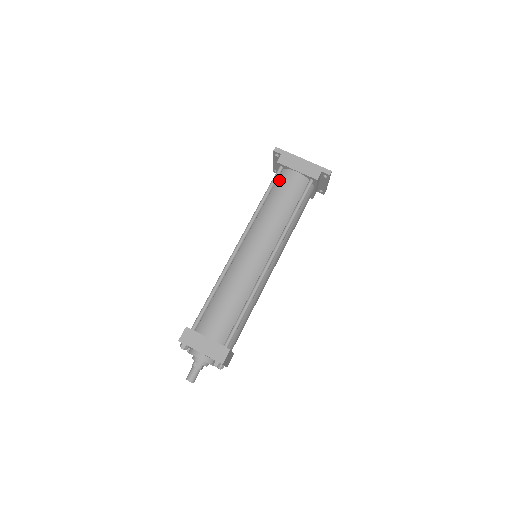
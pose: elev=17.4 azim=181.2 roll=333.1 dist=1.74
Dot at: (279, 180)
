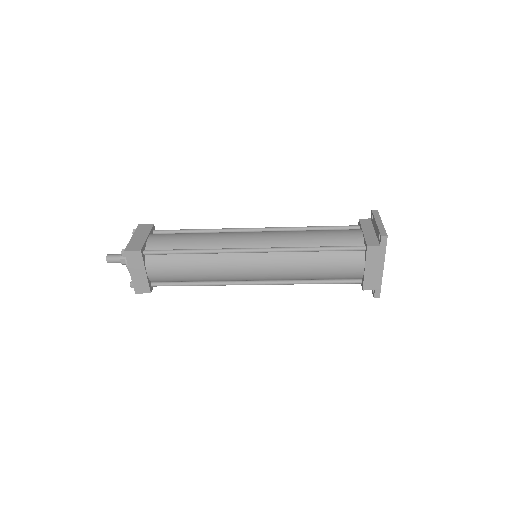
Dot at: (347, 254)
